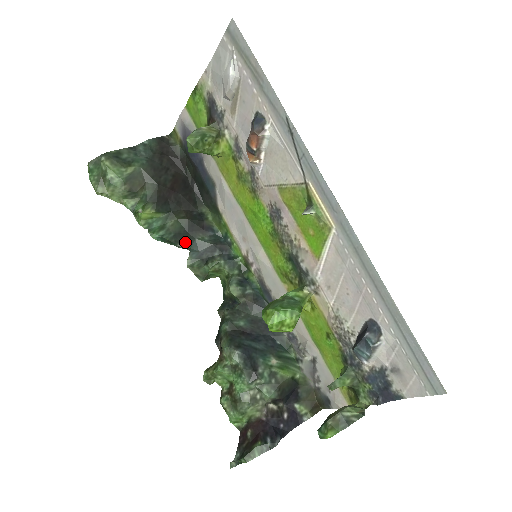
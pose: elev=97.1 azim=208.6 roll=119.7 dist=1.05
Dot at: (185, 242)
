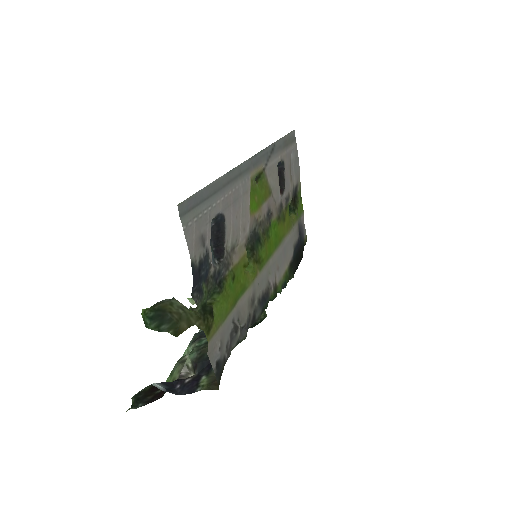
Dot at: occluded
